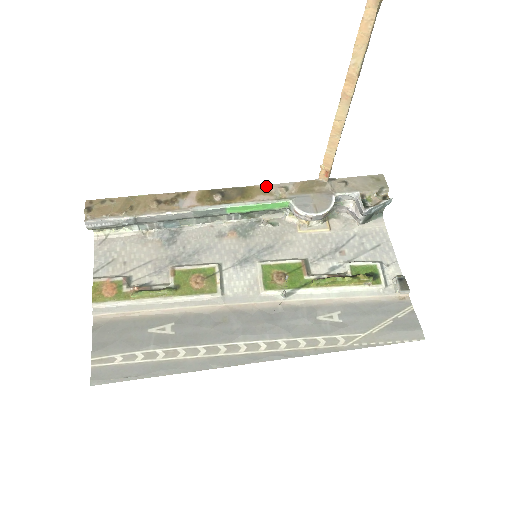
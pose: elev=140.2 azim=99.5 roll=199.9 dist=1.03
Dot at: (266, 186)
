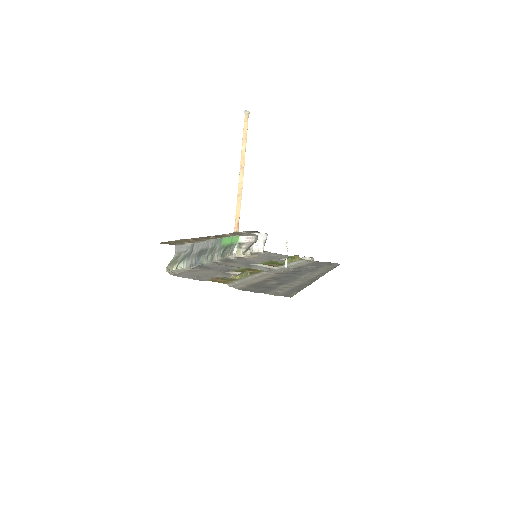
Dot at: (221, 235)
